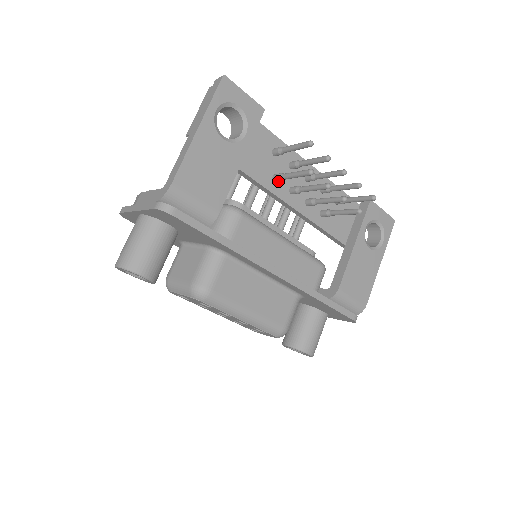
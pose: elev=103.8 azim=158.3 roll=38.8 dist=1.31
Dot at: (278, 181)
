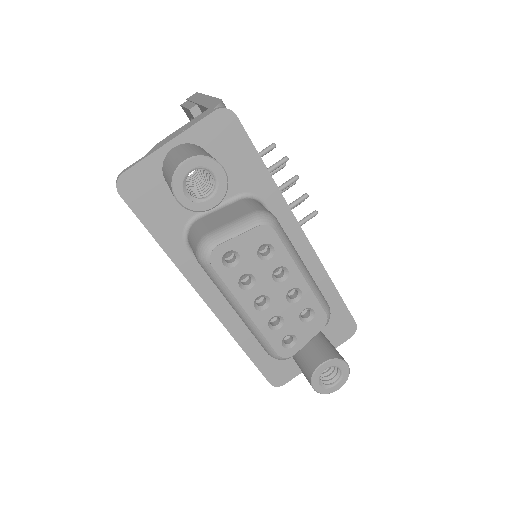
Dot at: occluded
